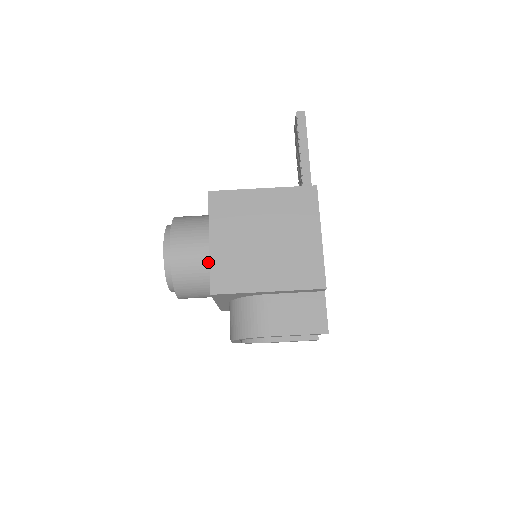
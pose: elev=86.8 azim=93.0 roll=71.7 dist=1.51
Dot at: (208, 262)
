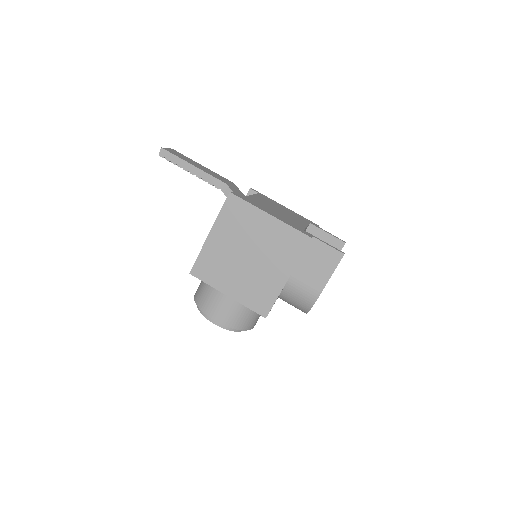
Dot at: occluded
